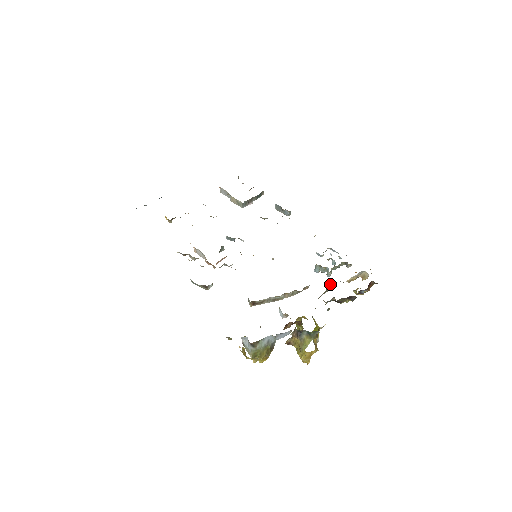
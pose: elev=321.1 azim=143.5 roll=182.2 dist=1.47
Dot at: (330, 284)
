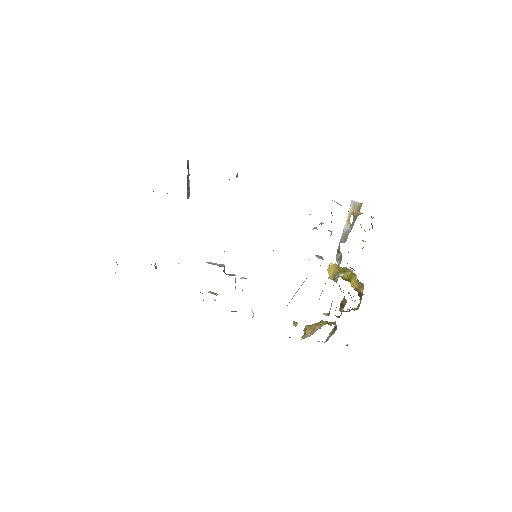
Dot at: occluded
